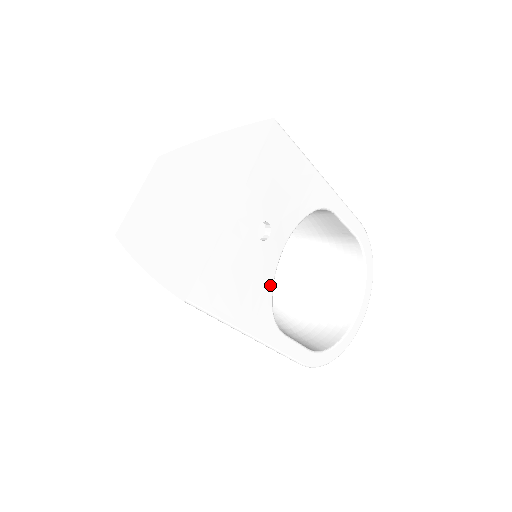
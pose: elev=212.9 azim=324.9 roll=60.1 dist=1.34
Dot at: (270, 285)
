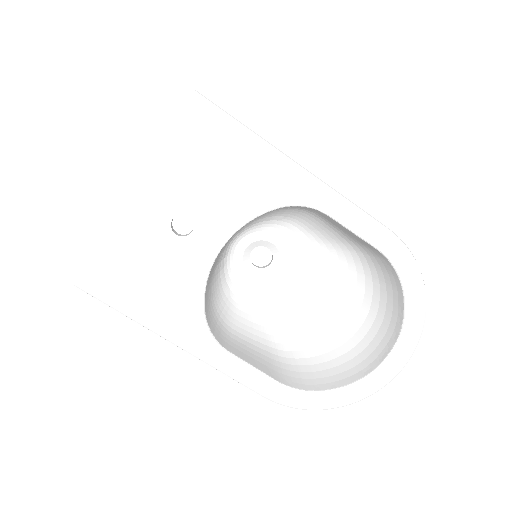
Dot at: (198, 289)
